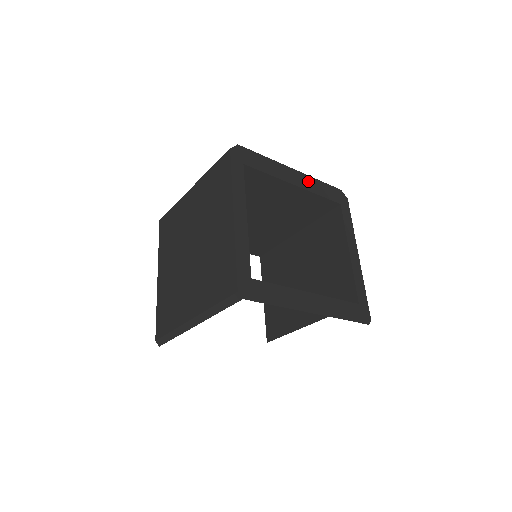
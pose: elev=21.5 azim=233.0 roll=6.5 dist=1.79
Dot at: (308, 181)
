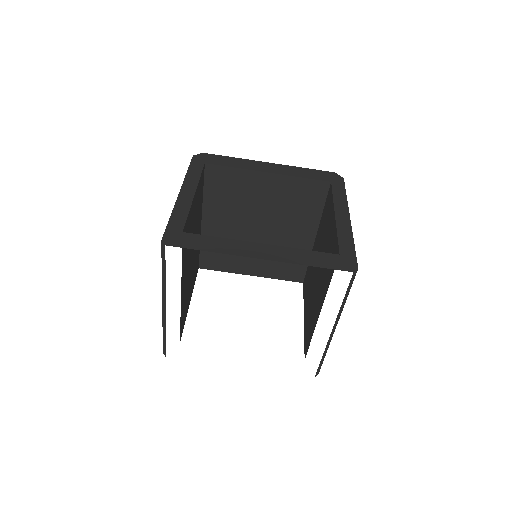
Dot at: (287, 169)
